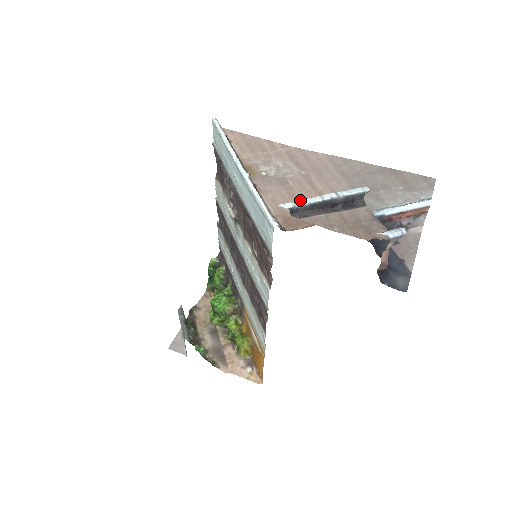
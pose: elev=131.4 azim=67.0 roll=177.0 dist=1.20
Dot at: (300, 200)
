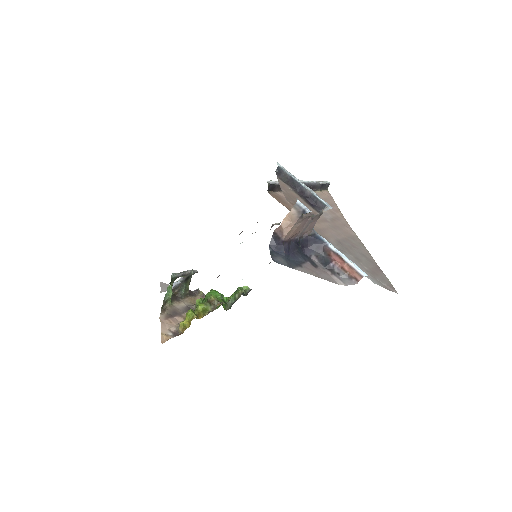
Dot at: occluded
